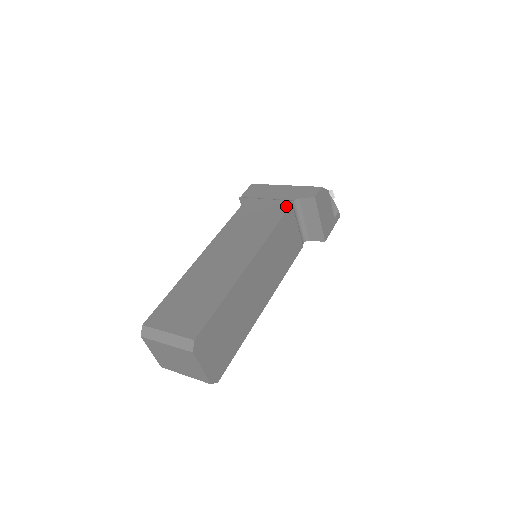
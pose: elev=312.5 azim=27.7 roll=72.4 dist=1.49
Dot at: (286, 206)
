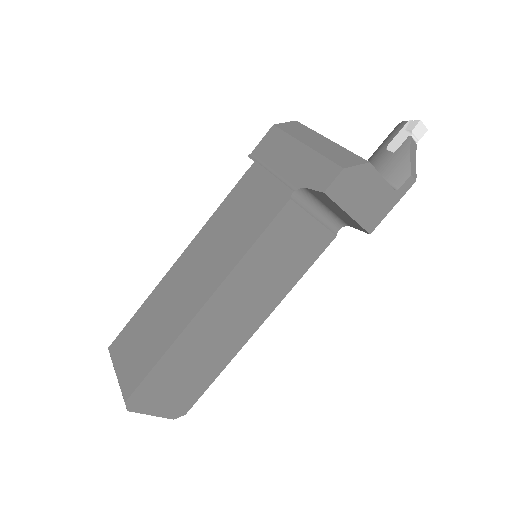
Dot at: (281, 202)
